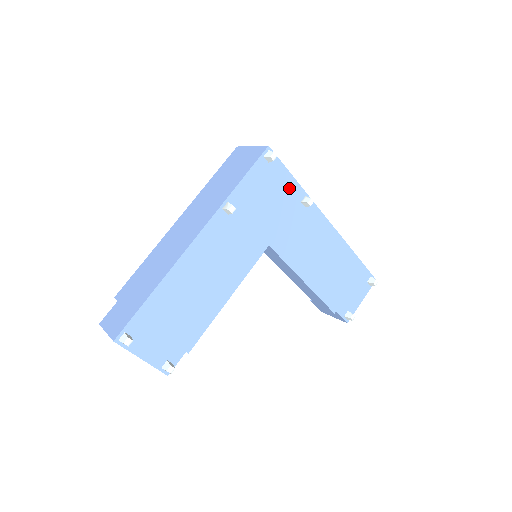
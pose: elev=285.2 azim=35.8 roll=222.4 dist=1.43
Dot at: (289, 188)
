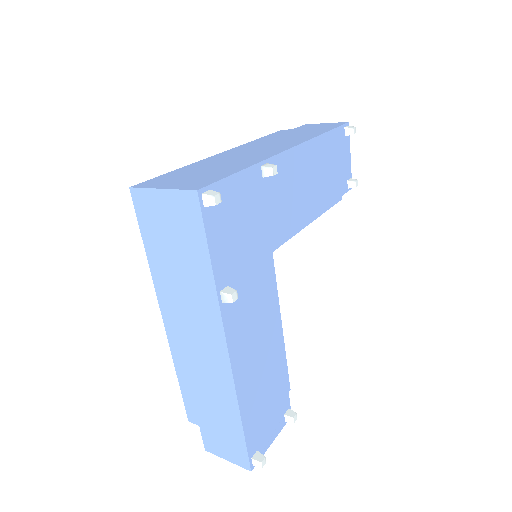
Dot at: (245, 187)
